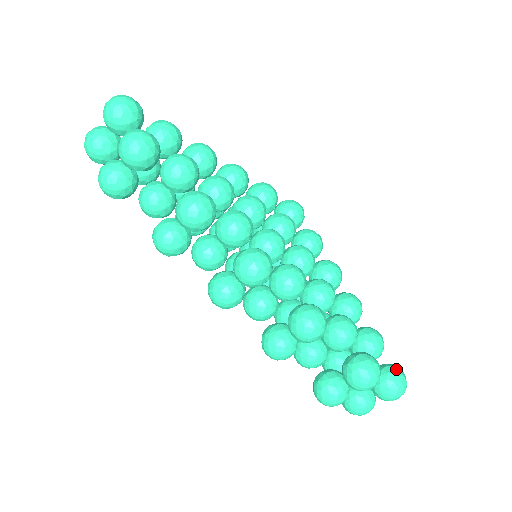
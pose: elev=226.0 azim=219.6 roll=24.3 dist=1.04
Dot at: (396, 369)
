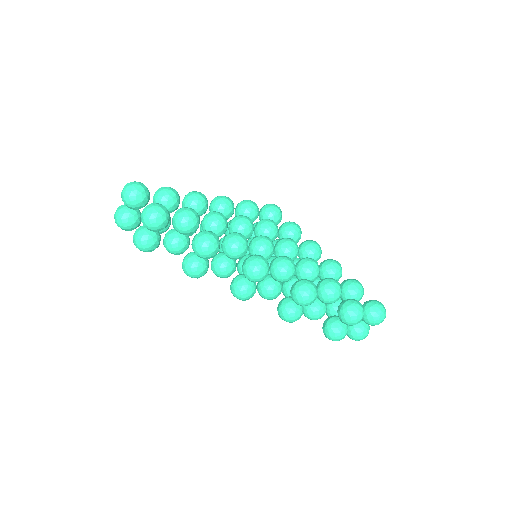
Dot at: (375, 303)
